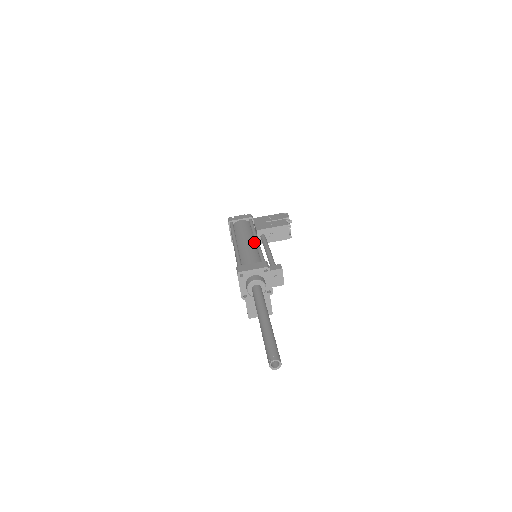
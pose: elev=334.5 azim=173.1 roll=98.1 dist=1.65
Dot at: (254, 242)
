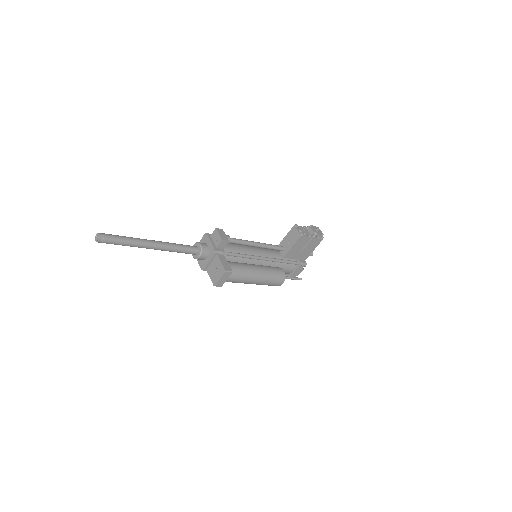
Dot at: occluded
